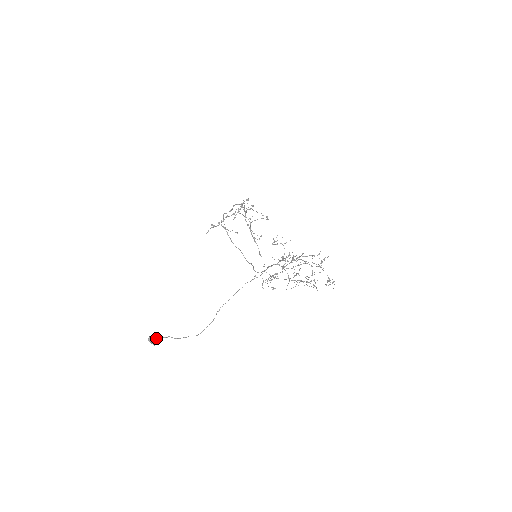
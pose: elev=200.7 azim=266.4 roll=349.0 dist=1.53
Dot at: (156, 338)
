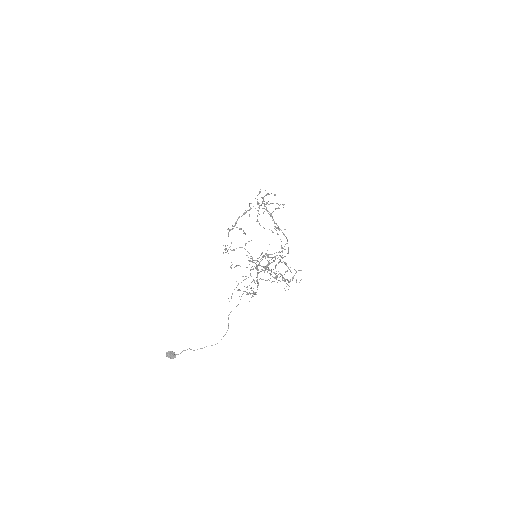
Dot at: (173, 353)
